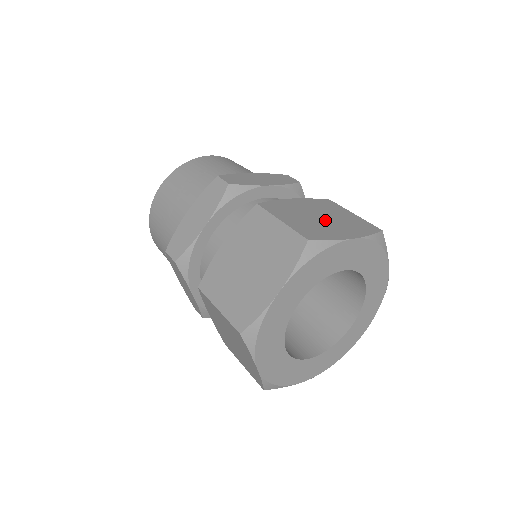
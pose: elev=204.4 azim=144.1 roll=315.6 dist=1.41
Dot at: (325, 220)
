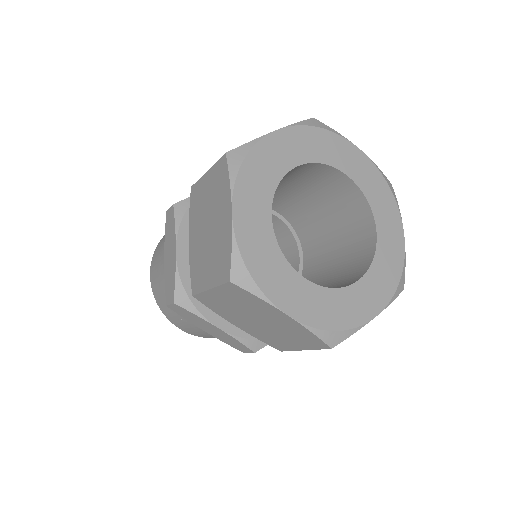
Dot at: occluded
